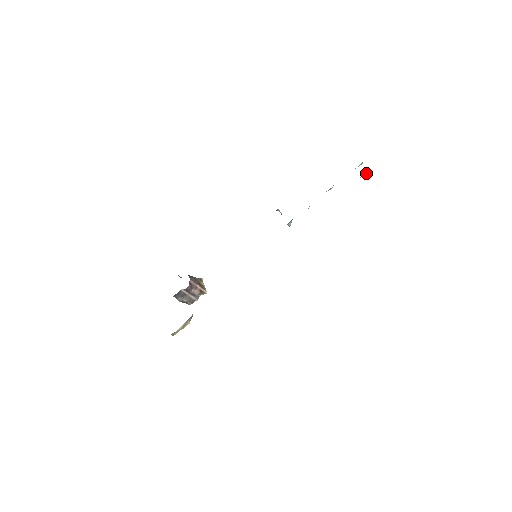
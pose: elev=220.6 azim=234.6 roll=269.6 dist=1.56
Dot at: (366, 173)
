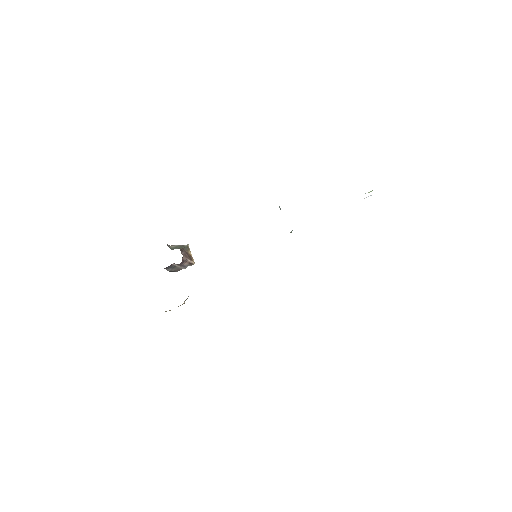
Dot at: (371, 195)
